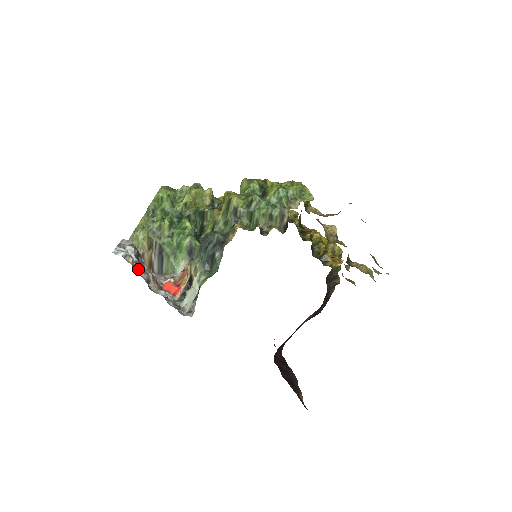
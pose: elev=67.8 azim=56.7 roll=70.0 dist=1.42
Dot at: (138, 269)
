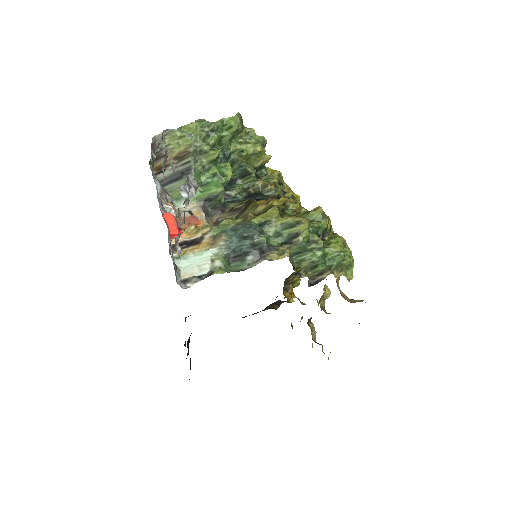
Dot at: occluded
